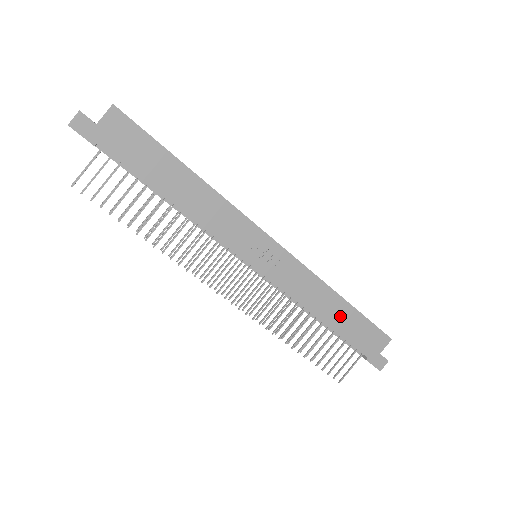
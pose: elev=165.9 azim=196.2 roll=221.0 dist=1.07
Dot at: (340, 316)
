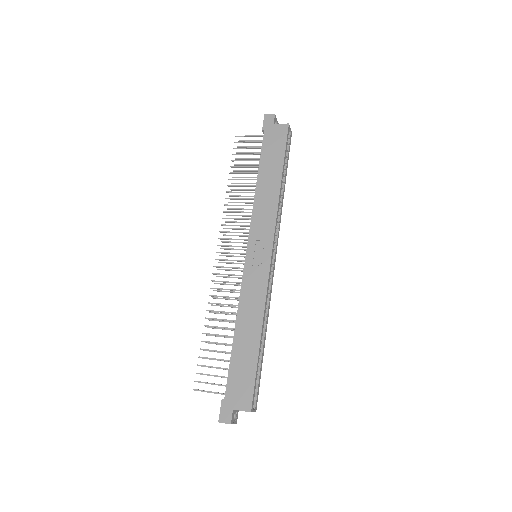
Dot at: (246, 345)
